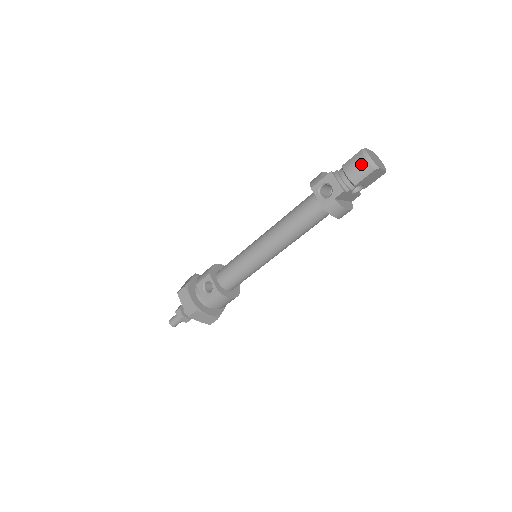
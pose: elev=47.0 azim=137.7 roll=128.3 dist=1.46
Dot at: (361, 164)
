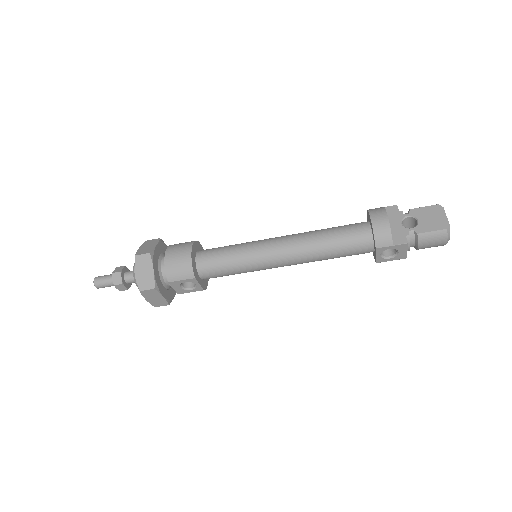
Dot at: (439, 244)
